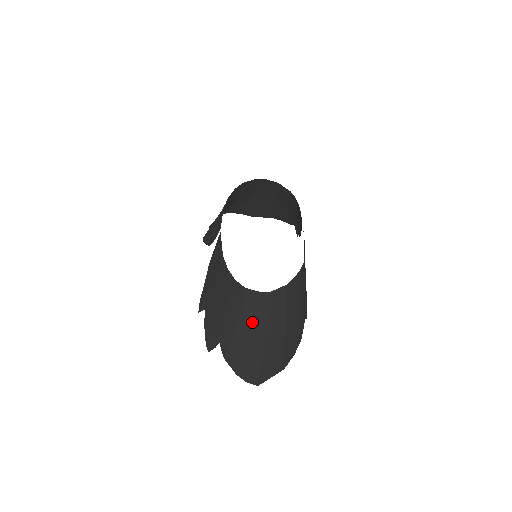
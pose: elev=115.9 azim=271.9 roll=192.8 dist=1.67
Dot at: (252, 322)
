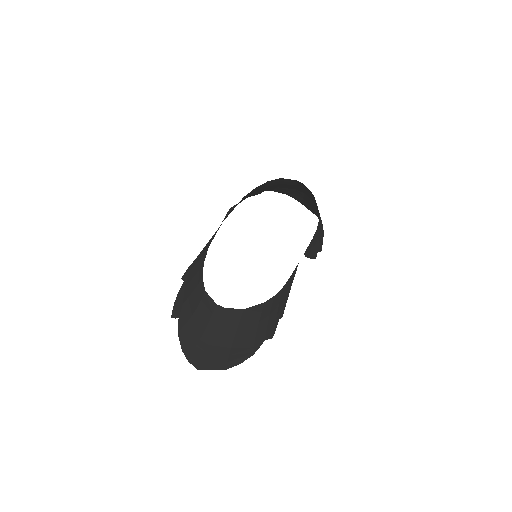
Dot at: (203, 321)
